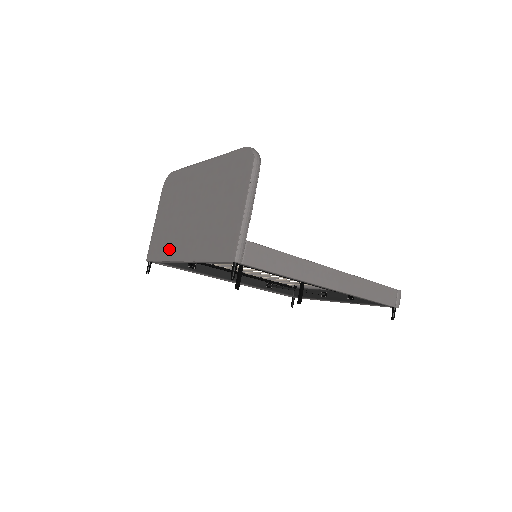
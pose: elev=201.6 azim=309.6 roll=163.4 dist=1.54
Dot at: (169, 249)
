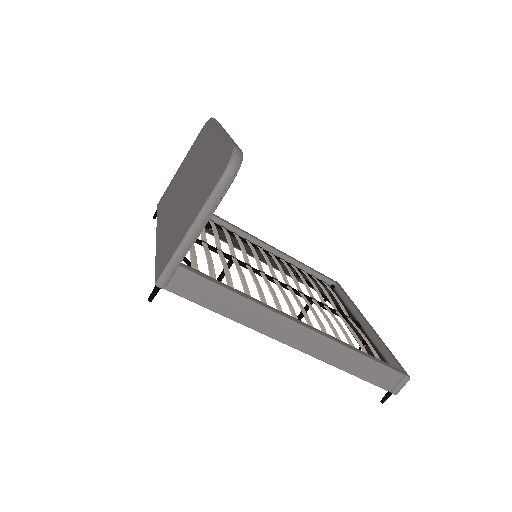
Dot at: (163, 210)
